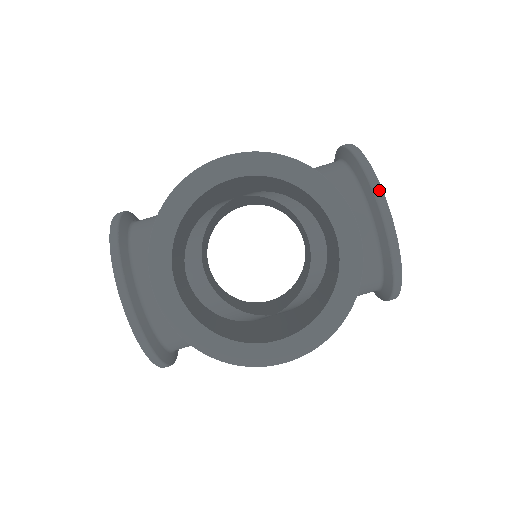
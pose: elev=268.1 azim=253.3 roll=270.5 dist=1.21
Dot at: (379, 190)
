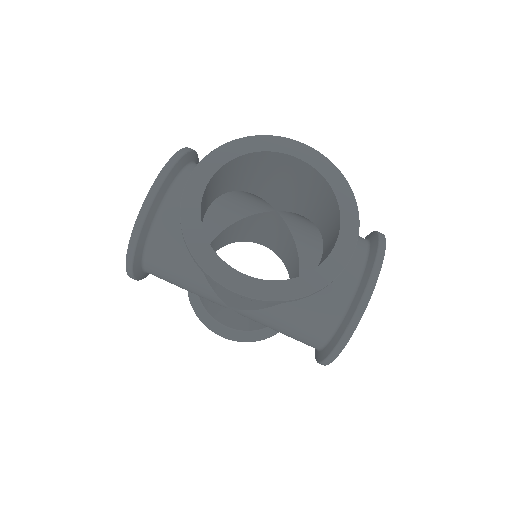
Dot at: (381, 257)
